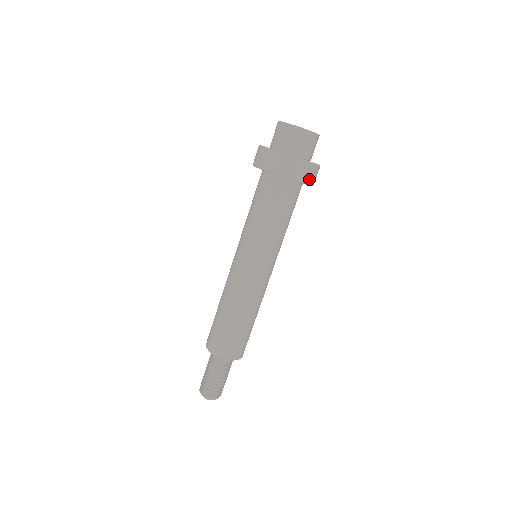
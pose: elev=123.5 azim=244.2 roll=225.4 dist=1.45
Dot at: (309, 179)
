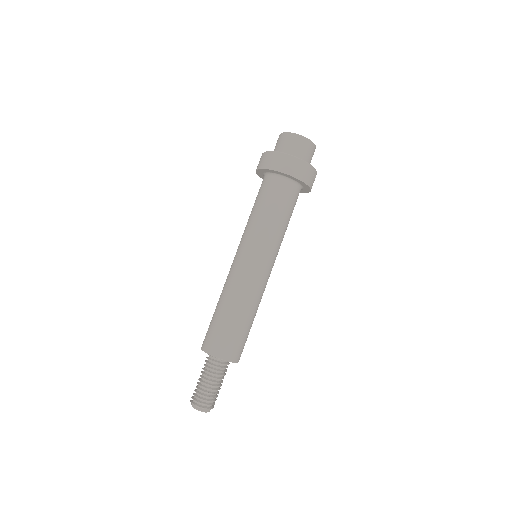
Dot at: (308, 179)
